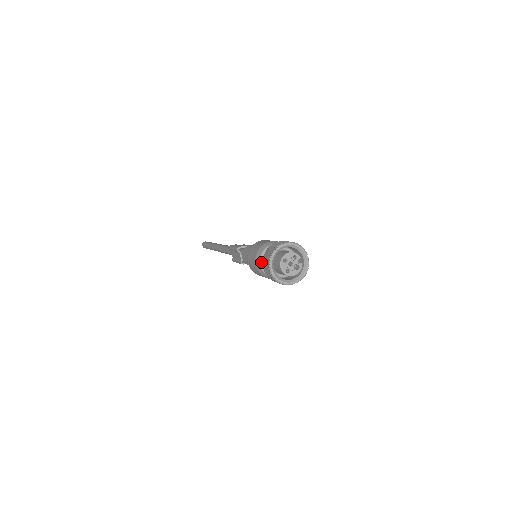
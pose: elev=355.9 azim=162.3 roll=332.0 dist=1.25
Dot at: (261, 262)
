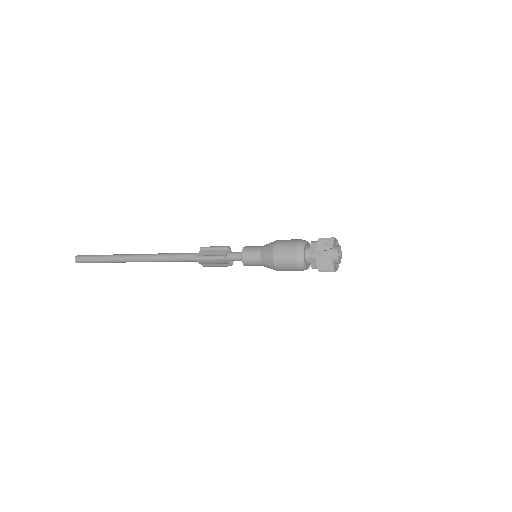
Dot at: (311, 242)
